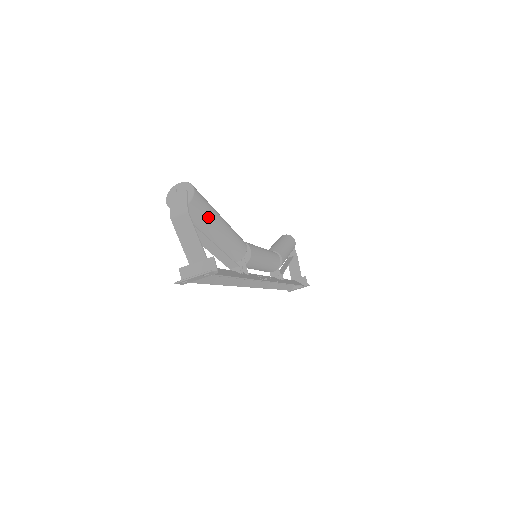
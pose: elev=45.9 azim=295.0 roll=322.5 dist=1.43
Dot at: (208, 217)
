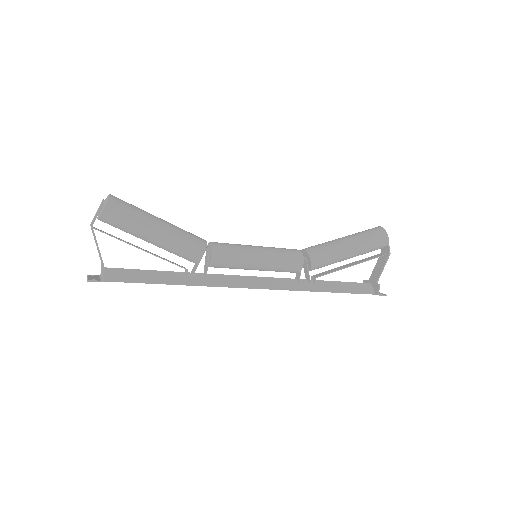
Dot at: (129, 228)
